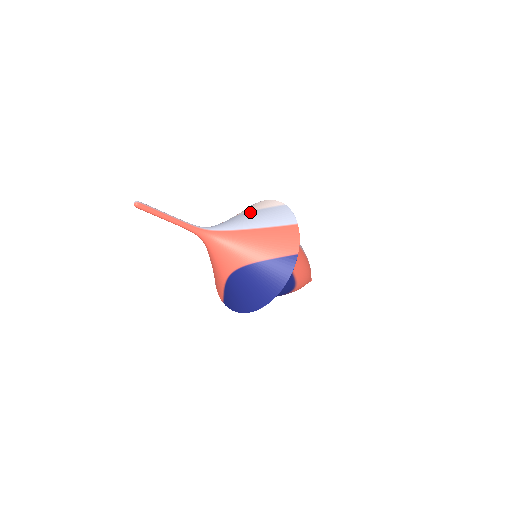
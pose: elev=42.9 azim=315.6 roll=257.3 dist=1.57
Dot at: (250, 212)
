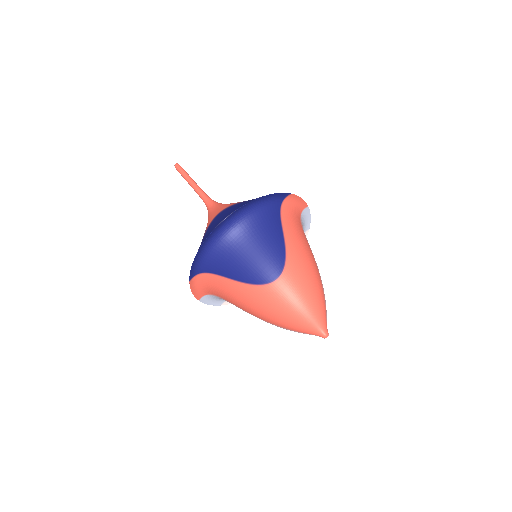
Dot at: occluded
